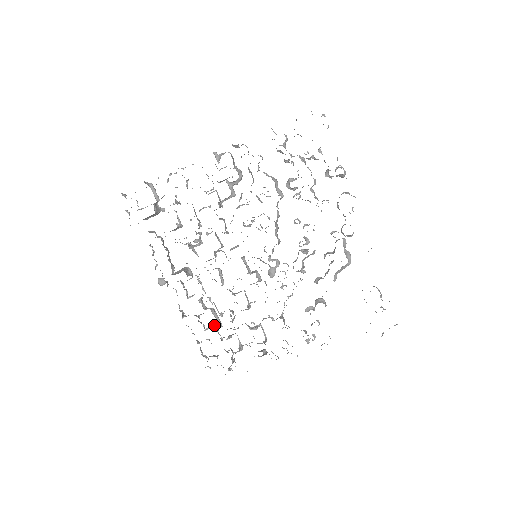
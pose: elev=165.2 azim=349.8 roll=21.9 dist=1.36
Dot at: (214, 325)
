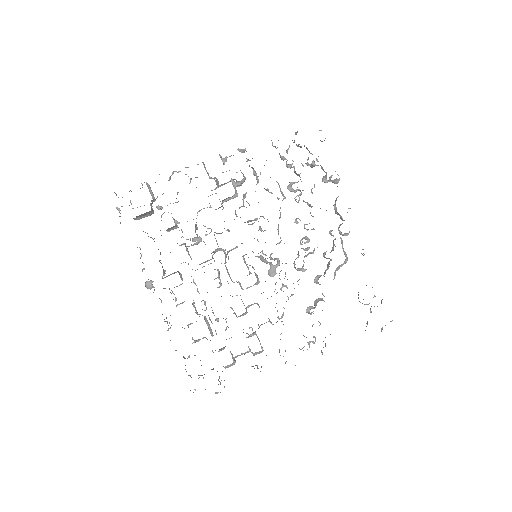
Dot at: (203, 337)
